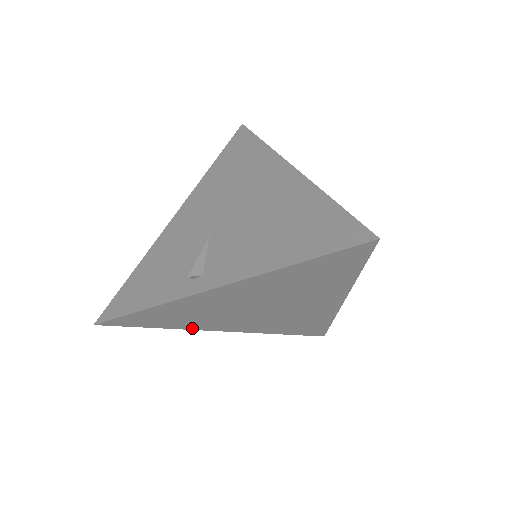
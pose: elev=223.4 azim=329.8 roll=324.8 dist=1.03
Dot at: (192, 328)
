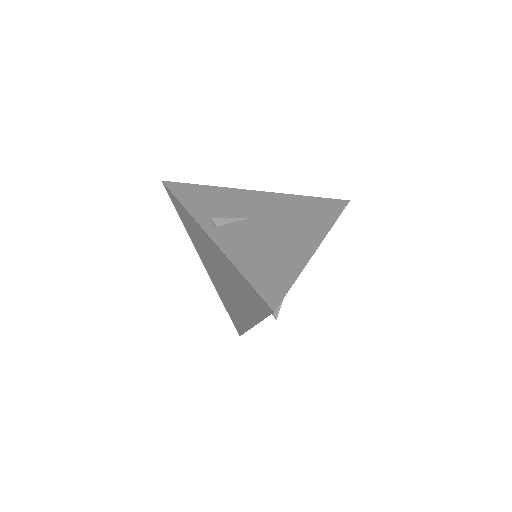
Dot at: (193, 241)
